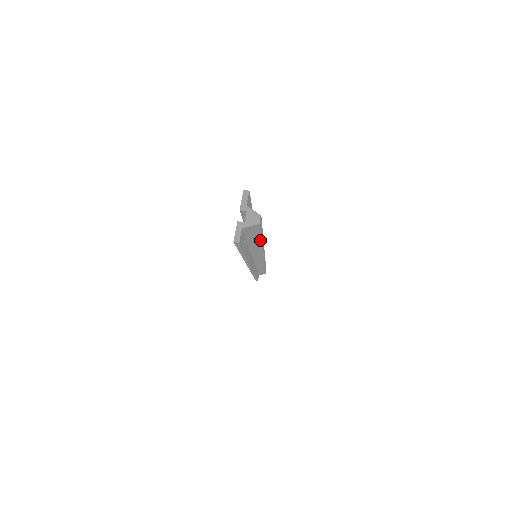
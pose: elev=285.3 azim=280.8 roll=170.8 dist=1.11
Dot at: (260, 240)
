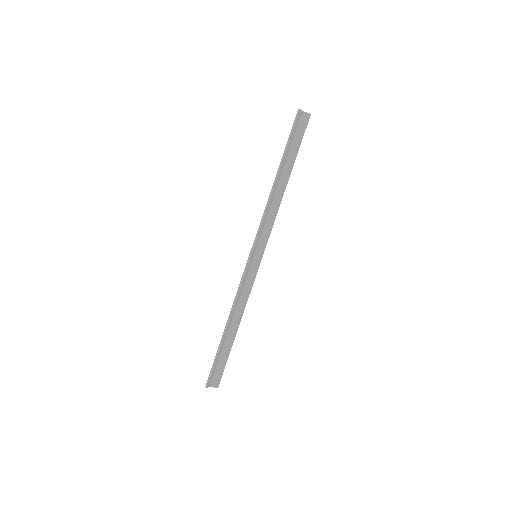
Dot at: (293, 161)
